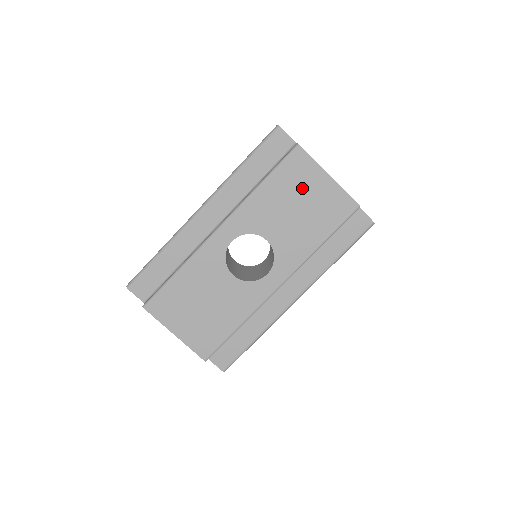
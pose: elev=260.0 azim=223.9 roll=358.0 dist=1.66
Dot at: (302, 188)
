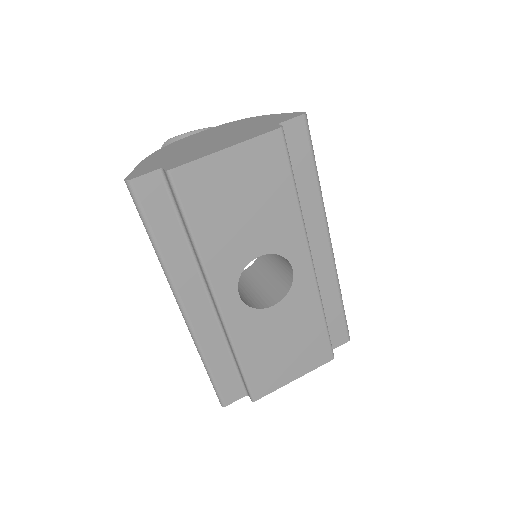
Dot at: (223, 191)
